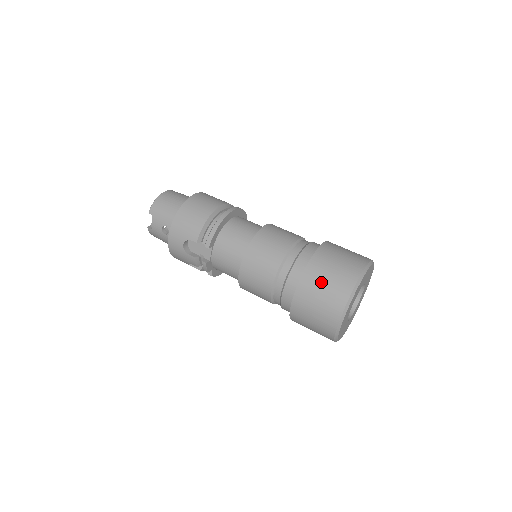
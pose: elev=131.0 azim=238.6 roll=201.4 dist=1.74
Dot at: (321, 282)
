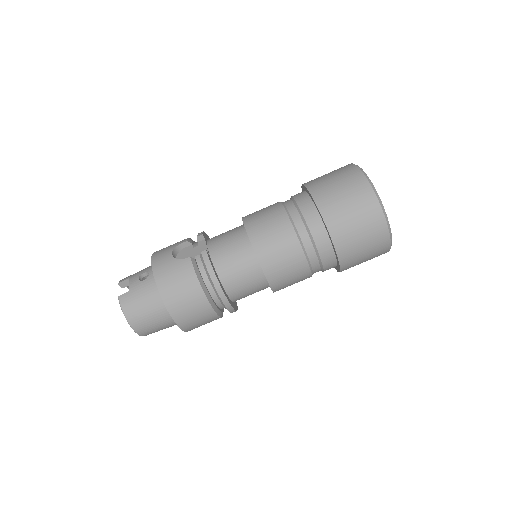
Dot at: occluded
